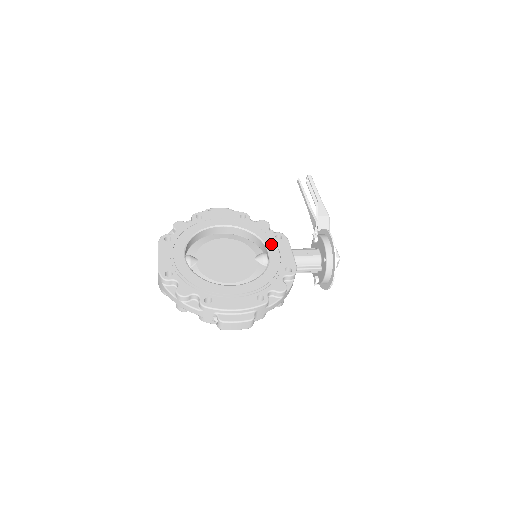
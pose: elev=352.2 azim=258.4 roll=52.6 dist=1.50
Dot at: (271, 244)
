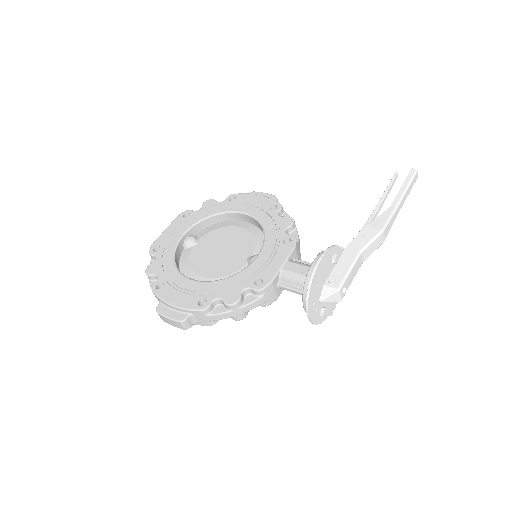
Dot at: (269, 247)
